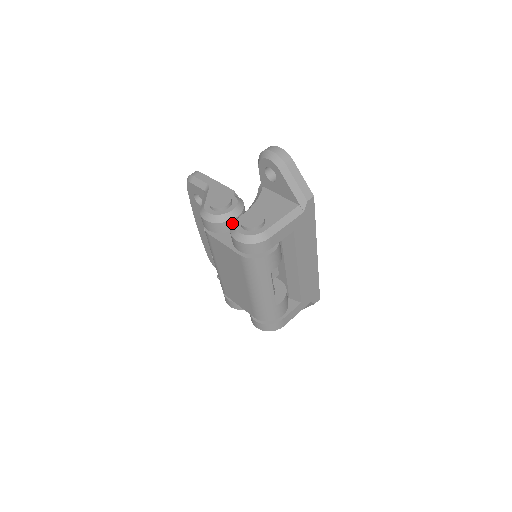
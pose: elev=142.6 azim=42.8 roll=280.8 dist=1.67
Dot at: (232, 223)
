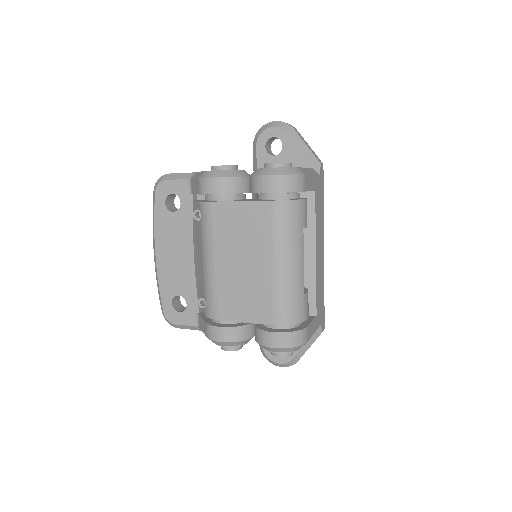
Dot at: (250, 175)
